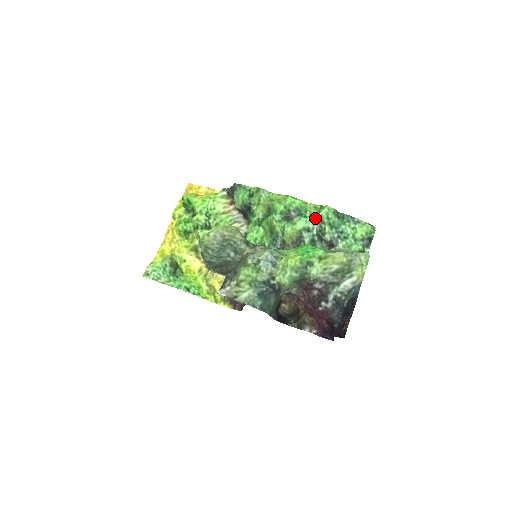
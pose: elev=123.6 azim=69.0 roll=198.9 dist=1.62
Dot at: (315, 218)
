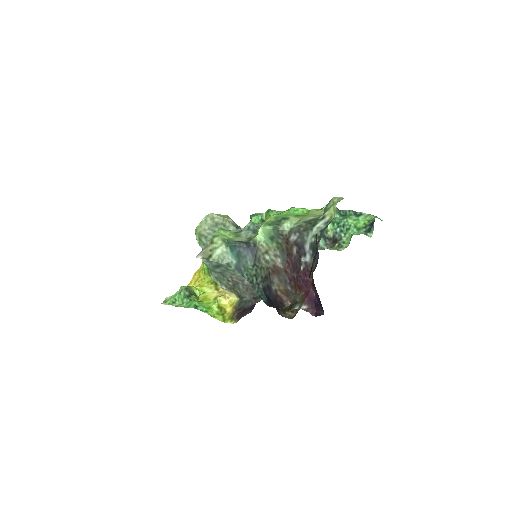
Dot at: occluded
